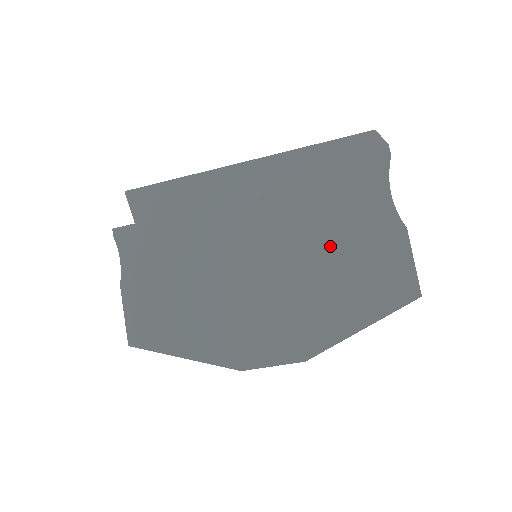
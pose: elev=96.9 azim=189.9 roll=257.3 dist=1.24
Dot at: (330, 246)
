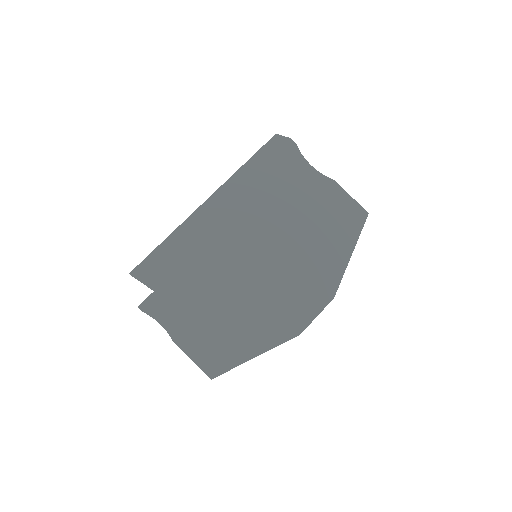
Dot at: (299, 218)
